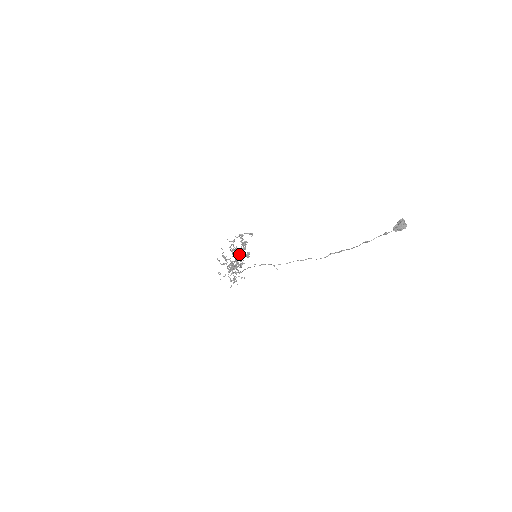
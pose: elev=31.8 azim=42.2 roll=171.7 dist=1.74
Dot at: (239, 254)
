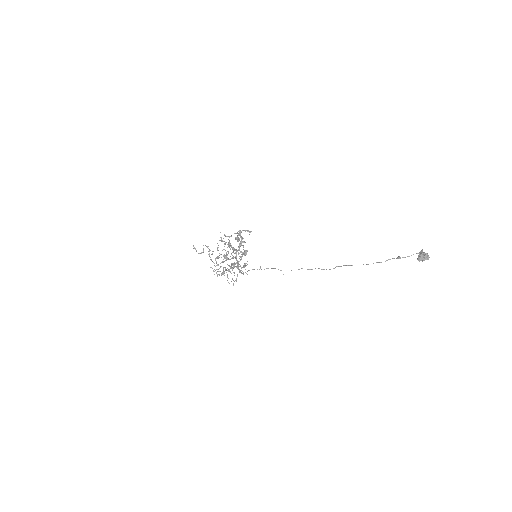
Dot at: (237, 251)
